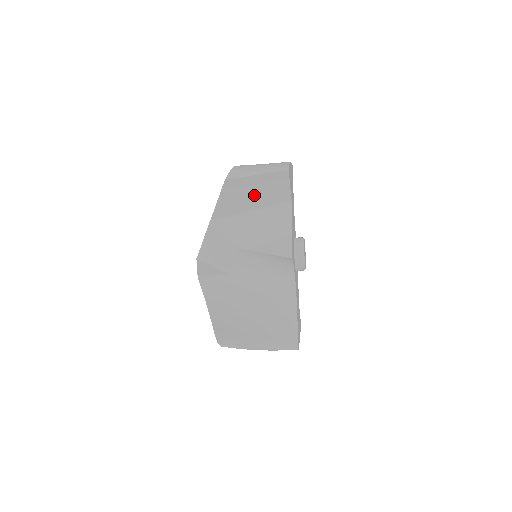
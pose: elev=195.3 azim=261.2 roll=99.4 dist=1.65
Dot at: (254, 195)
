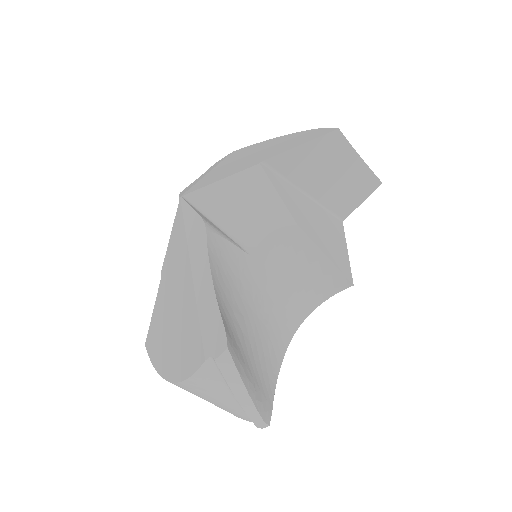
Dot at: (332, 178)
